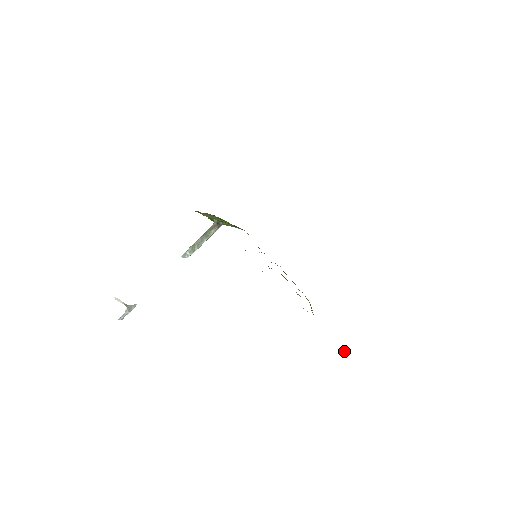
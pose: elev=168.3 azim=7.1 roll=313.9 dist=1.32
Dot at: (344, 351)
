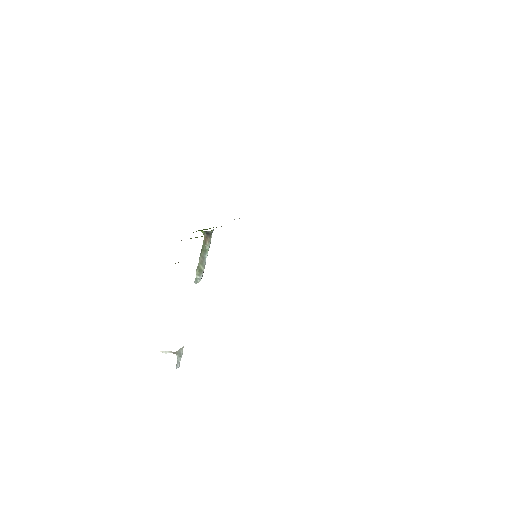
Dot at: occluded
